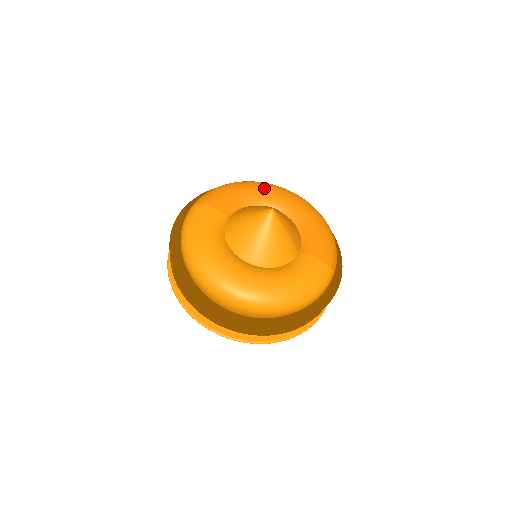
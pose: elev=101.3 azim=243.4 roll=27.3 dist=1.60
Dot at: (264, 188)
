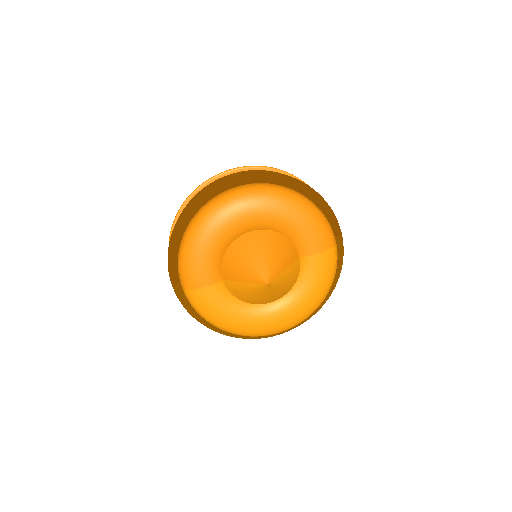
Dot at: (222, 224)
